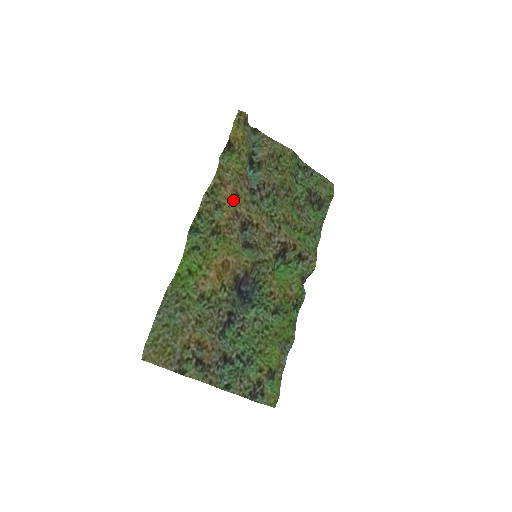
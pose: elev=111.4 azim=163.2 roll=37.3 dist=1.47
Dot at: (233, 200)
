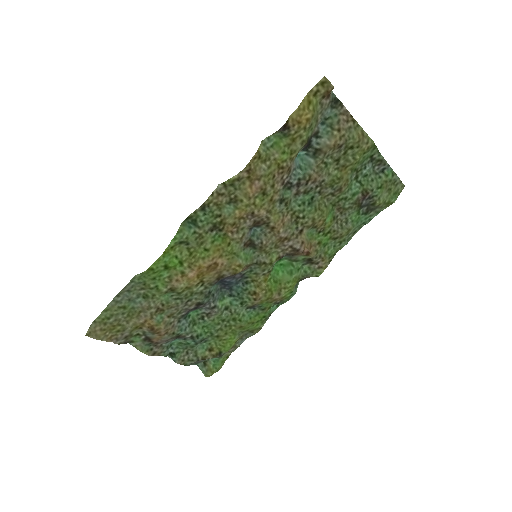
Dot at: (255, 199)
